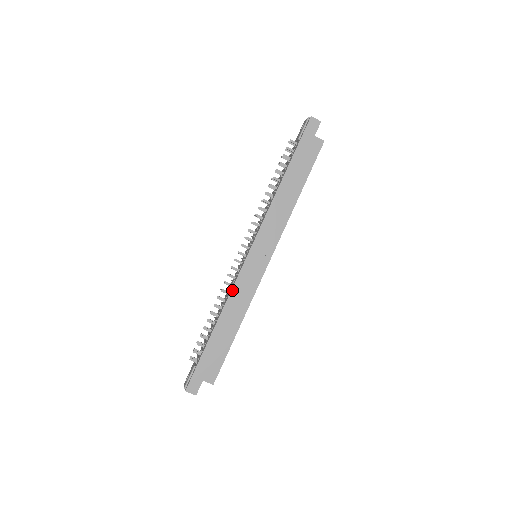
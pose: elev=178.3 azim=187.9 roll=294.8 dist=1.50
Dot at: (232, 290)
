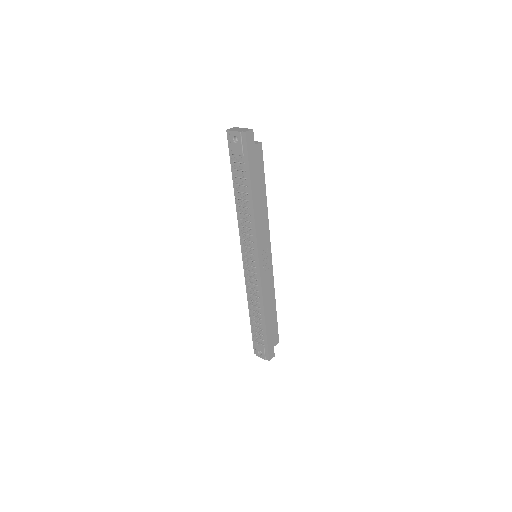
Dot at: (262, 292)
